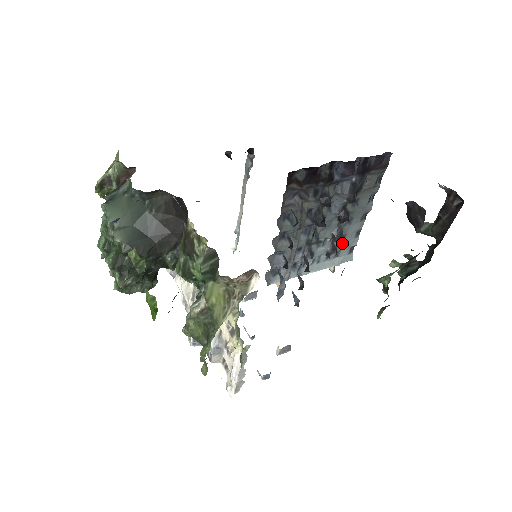
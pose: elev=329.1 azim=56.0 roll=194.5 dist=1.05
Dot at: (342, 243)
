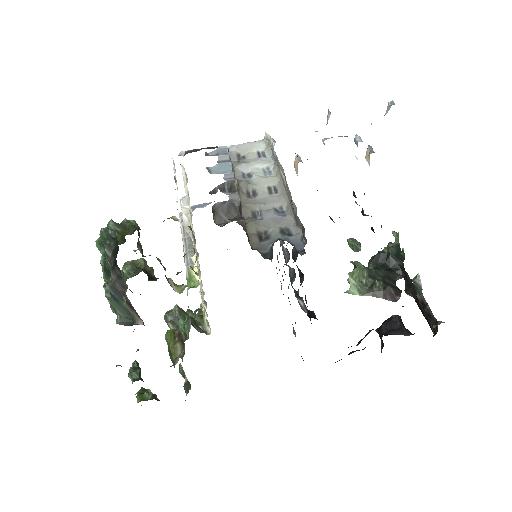
Dot at: occluded
